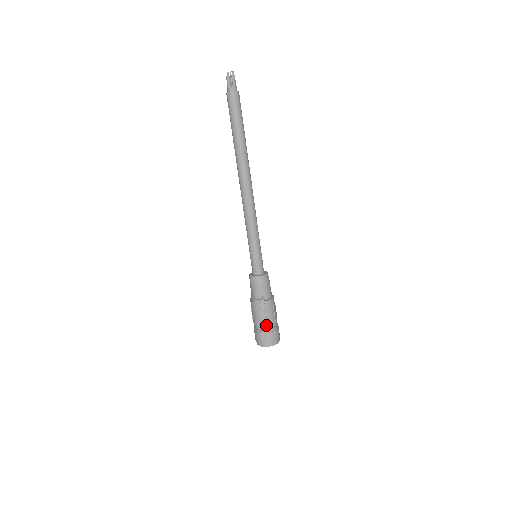
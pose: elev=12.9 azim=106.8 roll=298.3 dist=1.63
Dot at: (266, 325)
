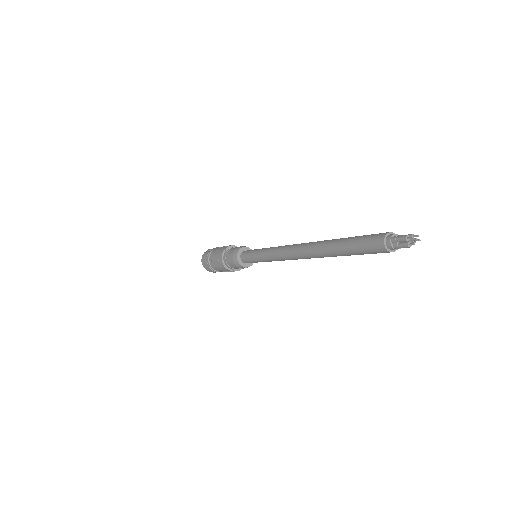
Dot at: occluded
